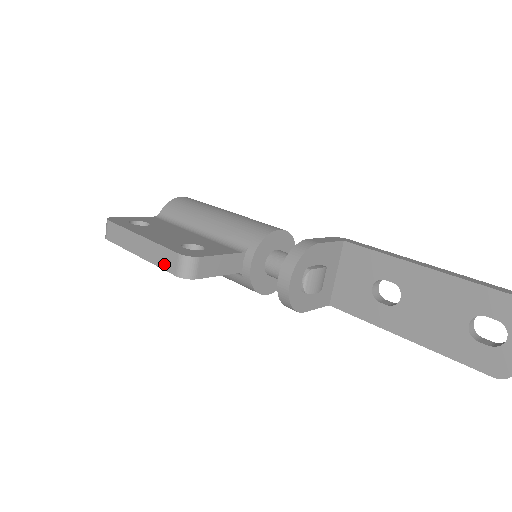
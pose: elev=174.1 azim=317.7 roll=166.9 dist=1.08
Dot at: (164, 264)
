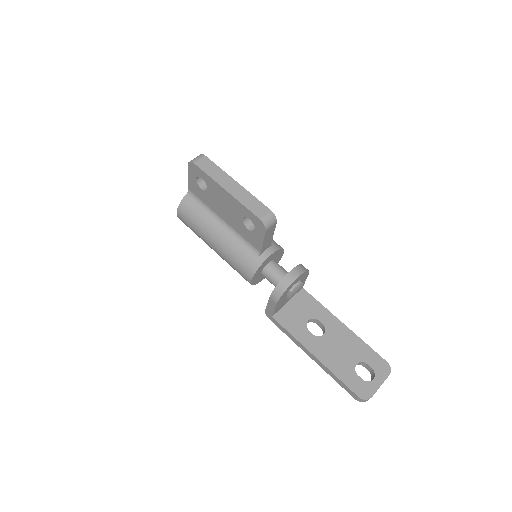
Dot at: (252, 208)
